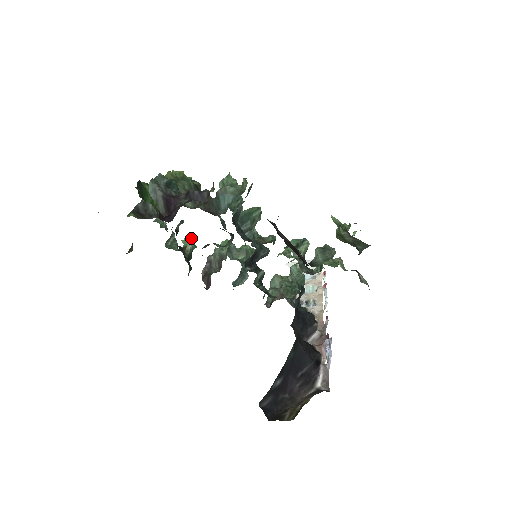
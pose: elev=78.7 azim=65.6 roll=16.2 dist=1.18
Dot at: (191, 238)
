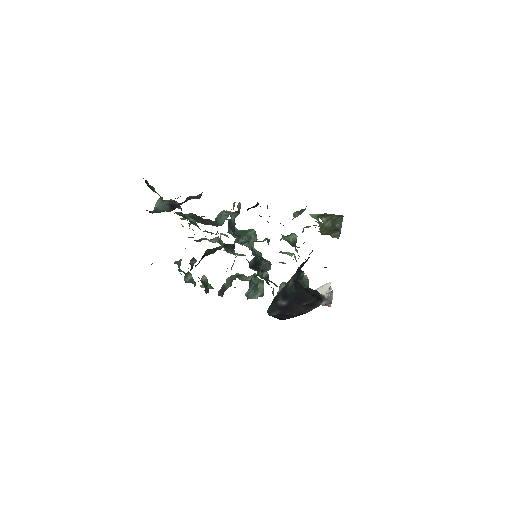
Dot at: occluded
